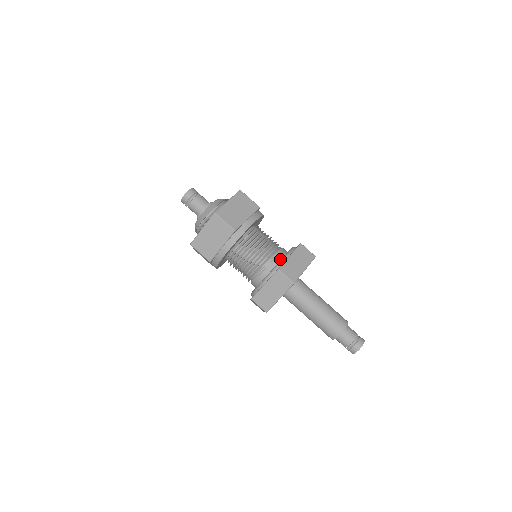
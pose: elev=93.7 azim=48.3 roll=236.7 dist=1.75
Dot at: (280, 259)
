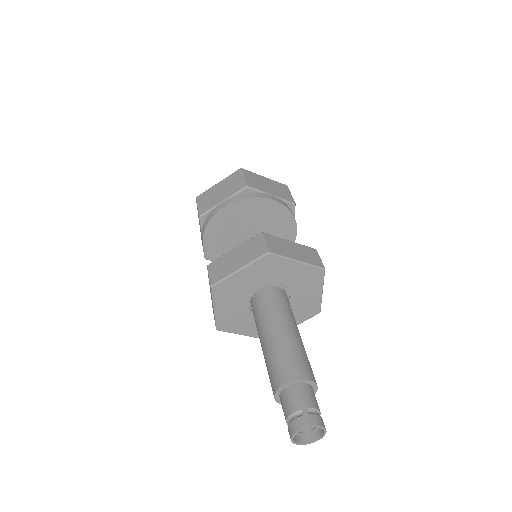
Dot at: occluded
